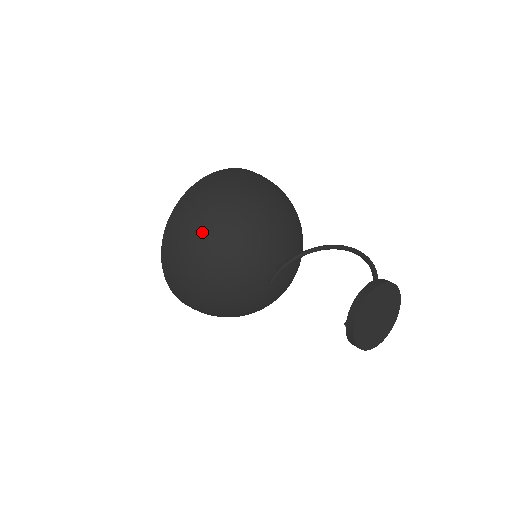
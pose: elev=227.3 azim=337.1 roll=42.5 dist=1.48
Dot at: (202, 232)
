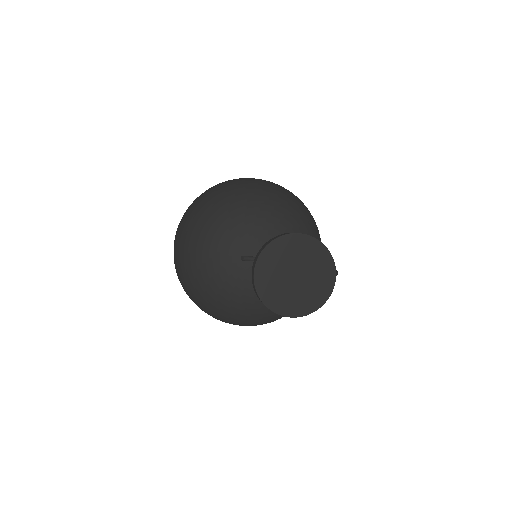
Dot at: (230, 191)
